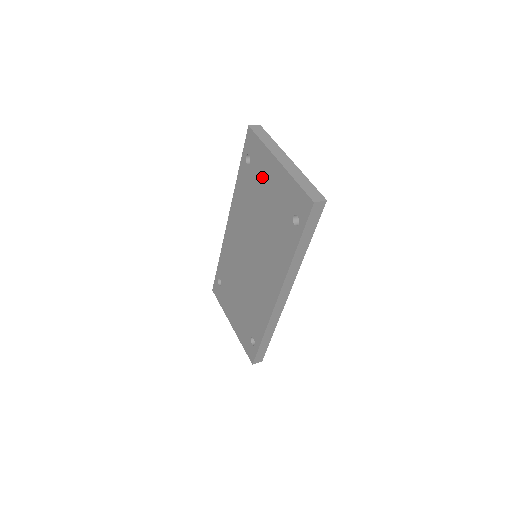
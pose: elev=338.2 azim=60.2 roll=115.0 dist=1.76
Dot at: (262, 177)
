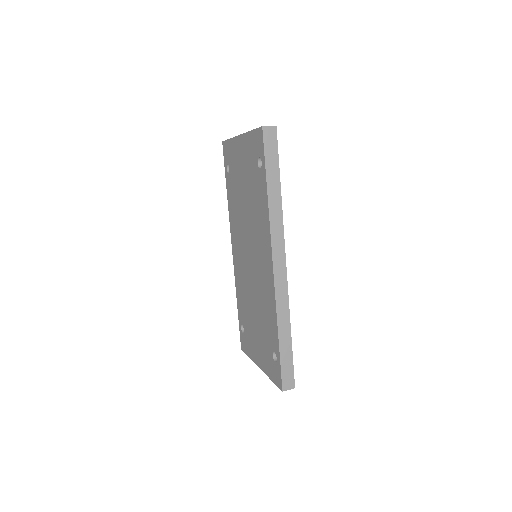
Dot at: (237, 166)
